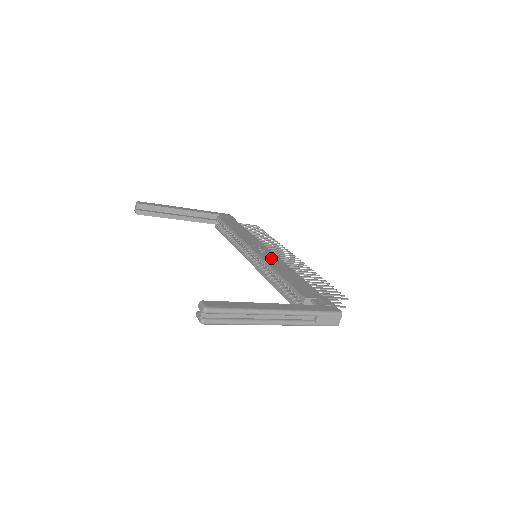
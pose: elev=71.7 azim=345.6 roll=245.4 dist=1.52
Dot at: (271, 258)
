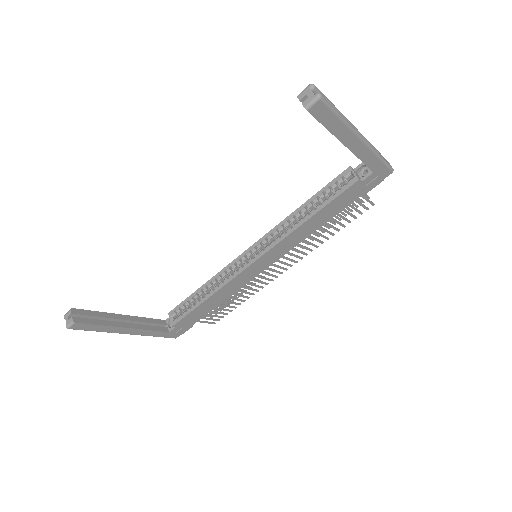
Dot at: occluded
